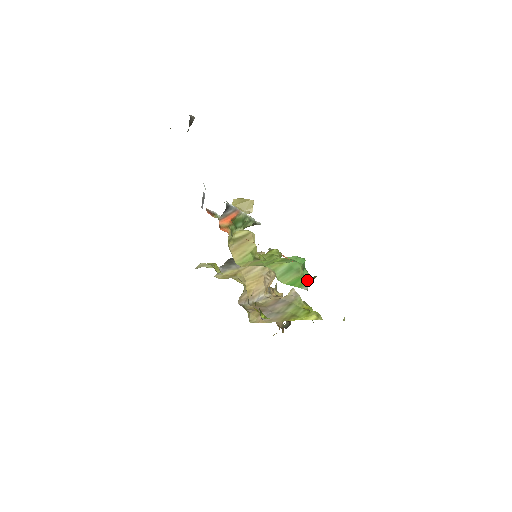
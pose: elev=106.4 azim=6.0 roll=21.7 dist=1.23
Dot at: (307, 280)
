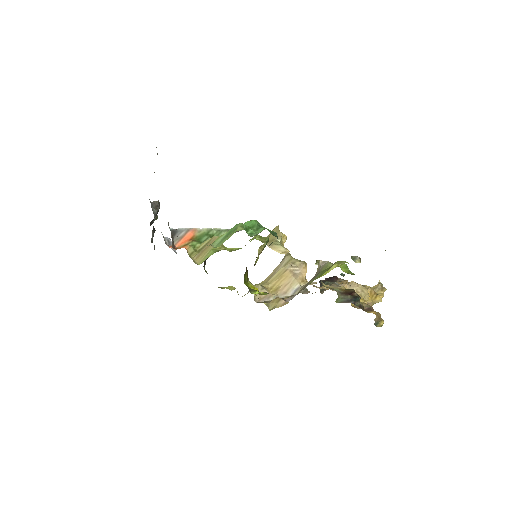
Dot at: occluded
